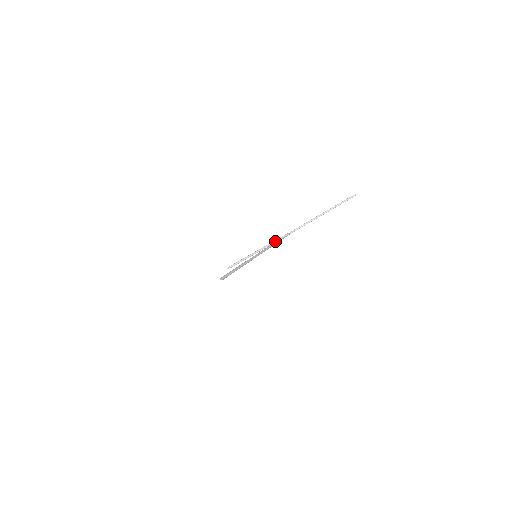
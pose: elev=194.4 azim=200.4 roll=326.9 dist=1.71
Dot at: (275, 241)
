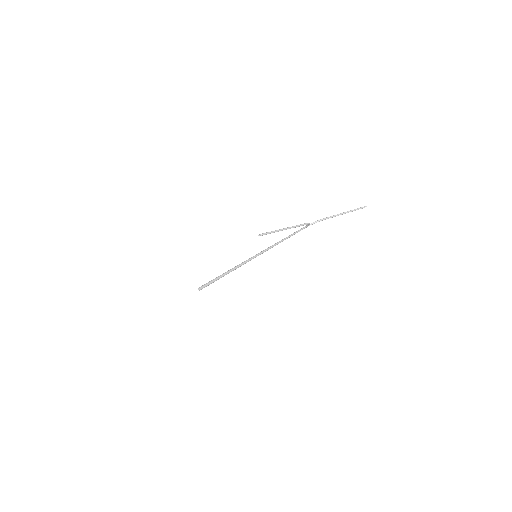
Dot at: (299, 225)
